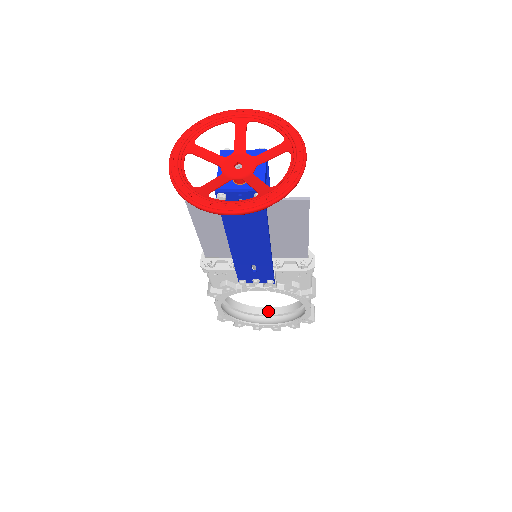
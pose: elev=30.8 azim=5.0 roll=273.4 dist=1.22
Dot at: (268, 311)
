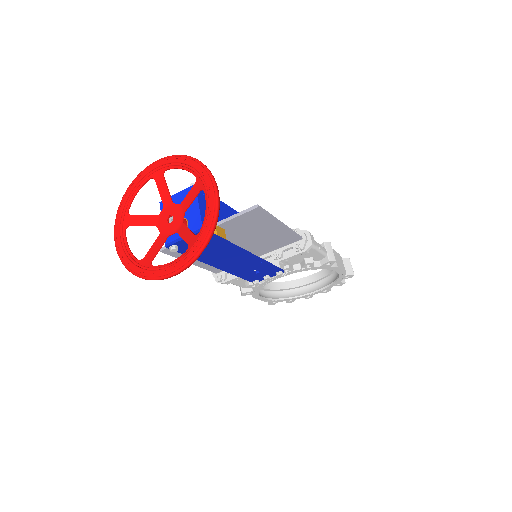
Dot at: (311, 279)
